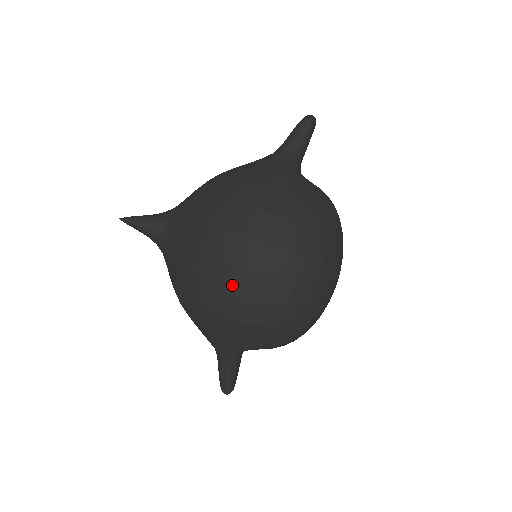
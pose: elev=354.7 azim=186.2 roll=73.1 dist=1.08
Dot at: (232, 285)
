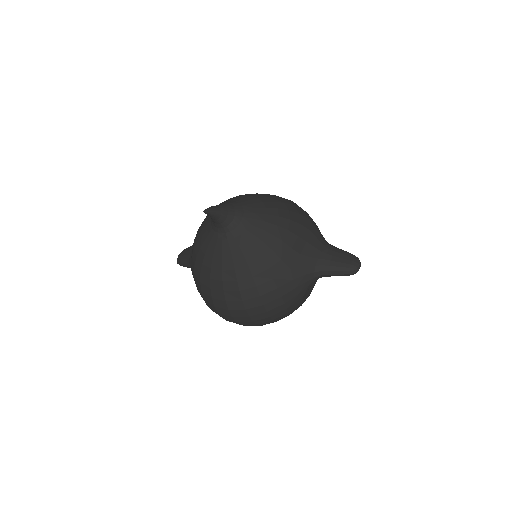
Dot at: (219, 308)
